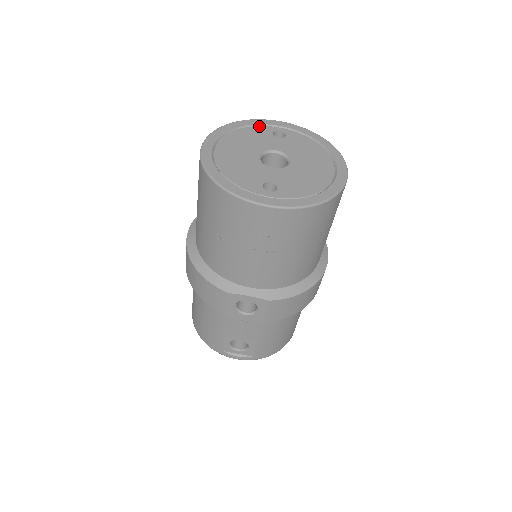
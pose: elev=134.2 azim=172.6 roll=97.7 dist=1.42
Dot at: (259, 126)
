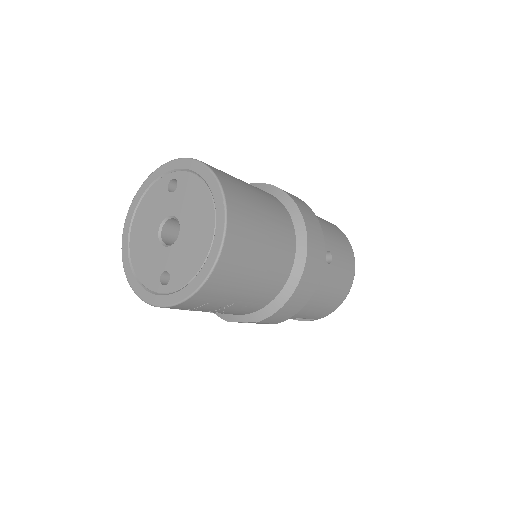
Dot at: (157, 181)
